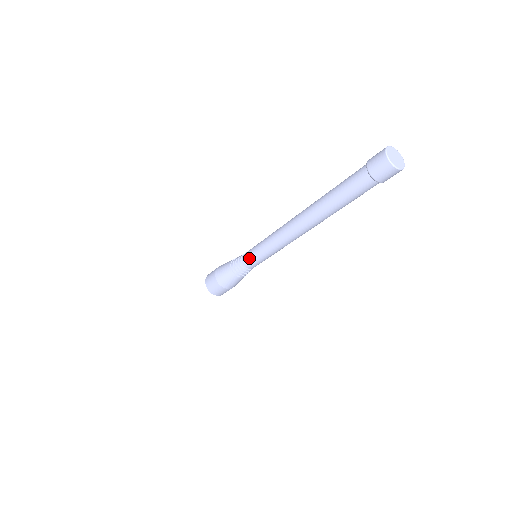
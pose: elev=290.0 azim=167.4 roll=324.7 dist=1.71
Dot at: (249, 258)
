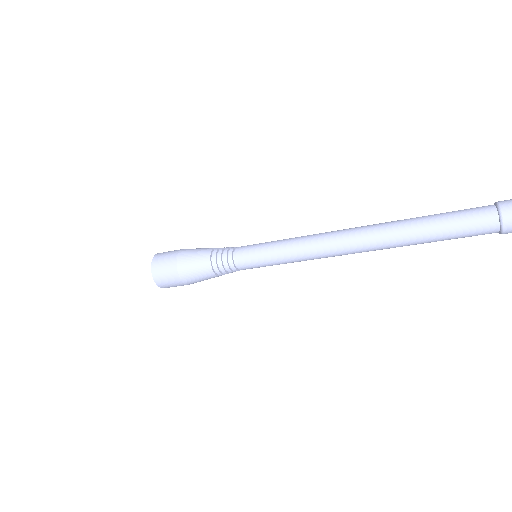
Dot at: (250, 250)
